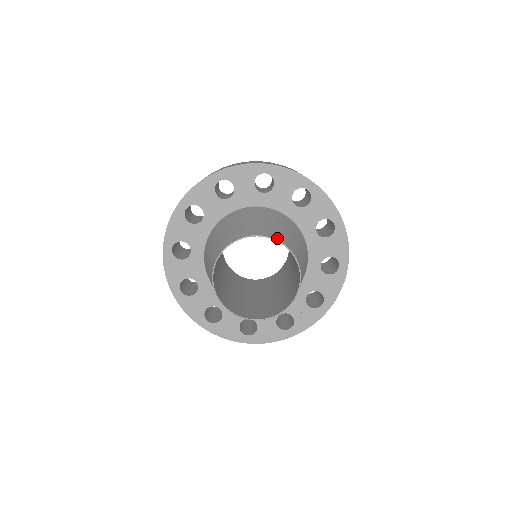
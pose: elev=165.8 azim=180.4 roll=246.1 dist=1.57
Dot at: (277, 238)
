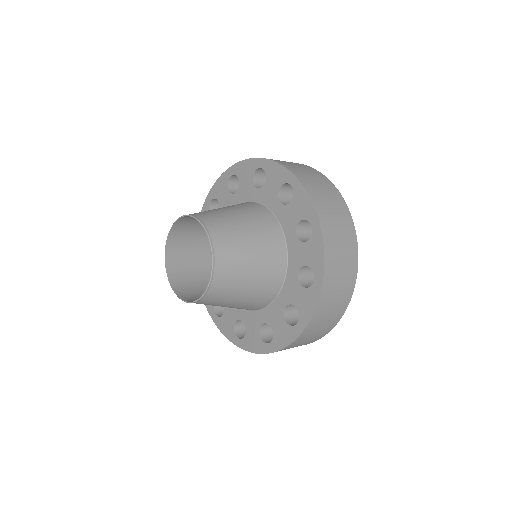
Dot at: (214, 238)
